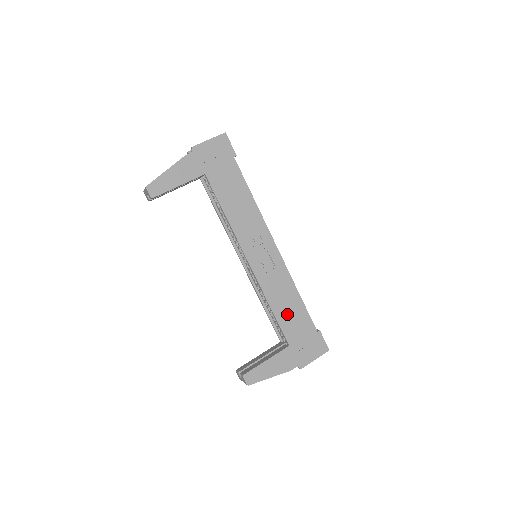
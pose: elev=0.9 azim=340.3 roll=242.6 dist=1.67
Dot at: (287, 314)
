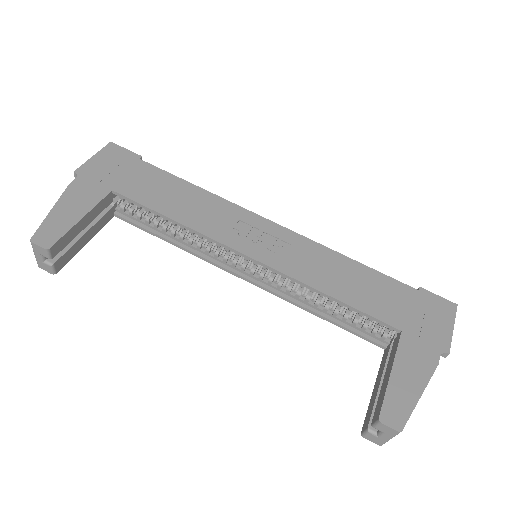
Dot at: (359, 291)
